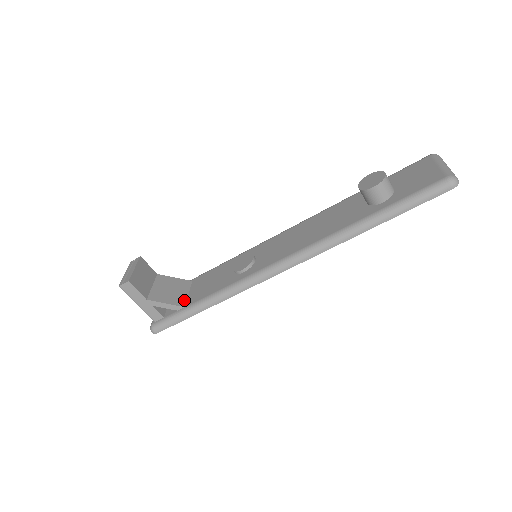
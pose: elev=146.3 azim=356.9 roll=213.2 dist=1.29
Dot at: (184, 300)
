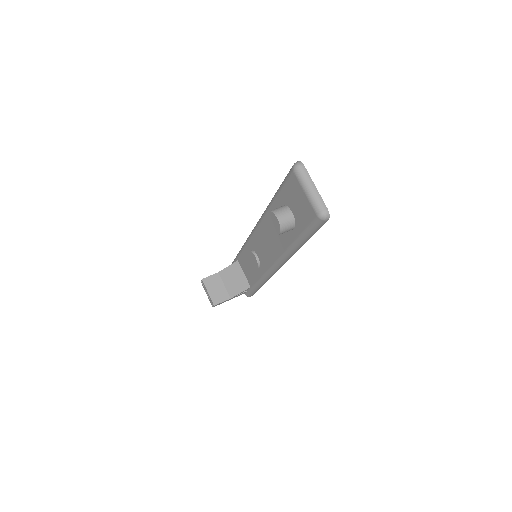
Dot at: (246, 282)
